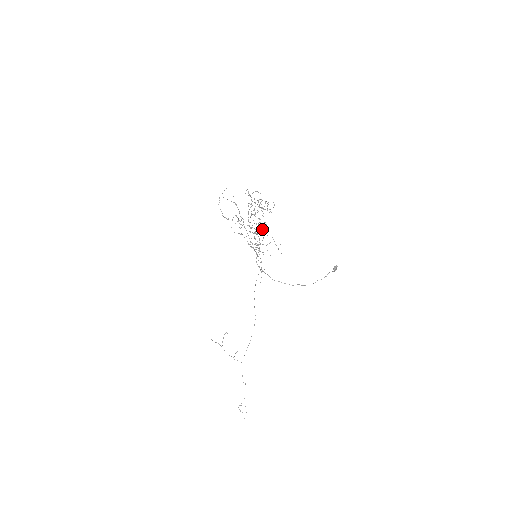
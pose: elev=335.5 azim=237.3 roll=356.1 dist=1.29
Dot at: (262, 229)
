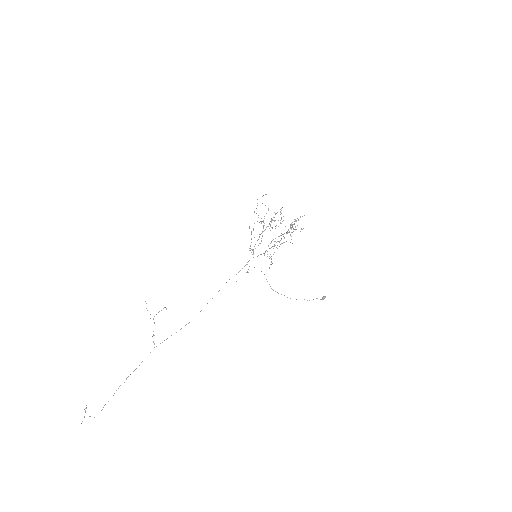
Dot at: (284, 238)
